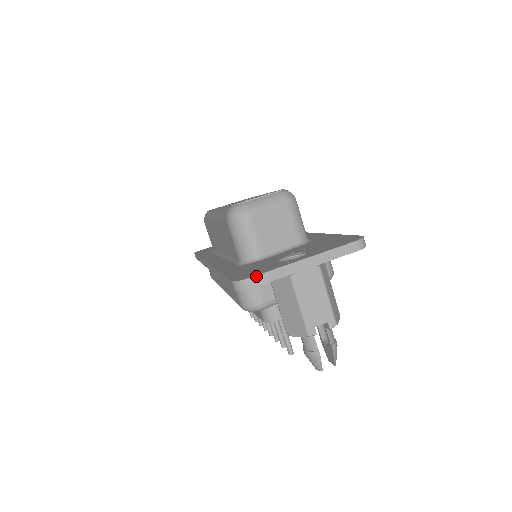
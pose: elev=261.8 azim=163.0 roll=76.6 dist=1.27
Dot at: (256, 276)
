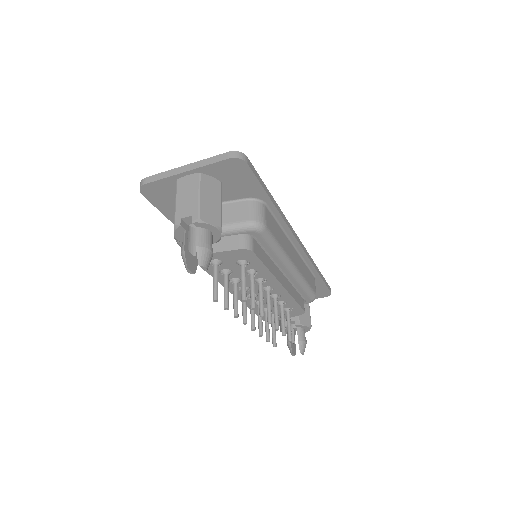
Dot at: (150, 176)
